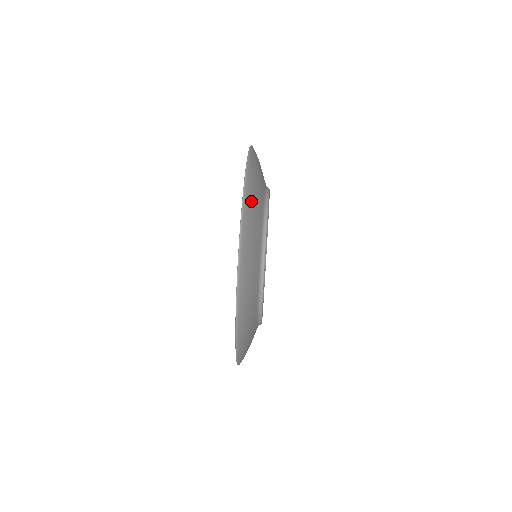
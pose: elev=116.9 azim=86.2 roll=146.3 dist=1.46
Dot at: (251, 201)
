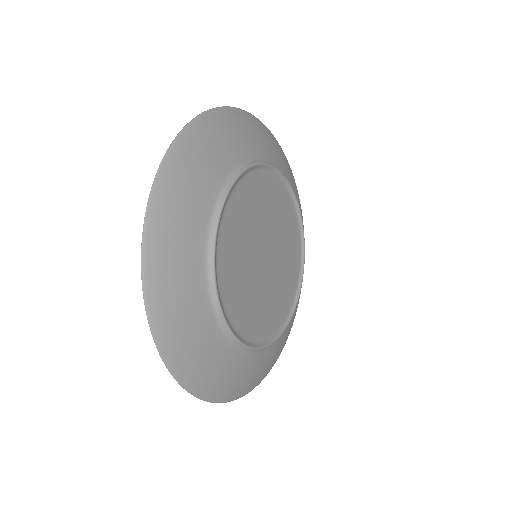
Dot at: (294, 180)
